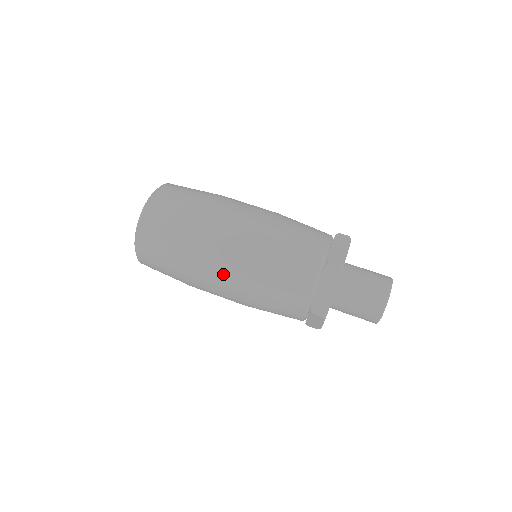
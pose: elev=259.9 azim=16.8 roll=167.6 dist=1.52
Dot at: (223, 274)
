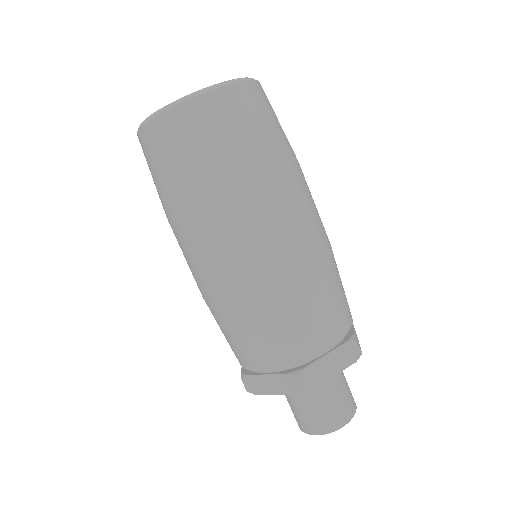
Dot at: (257, 246)
